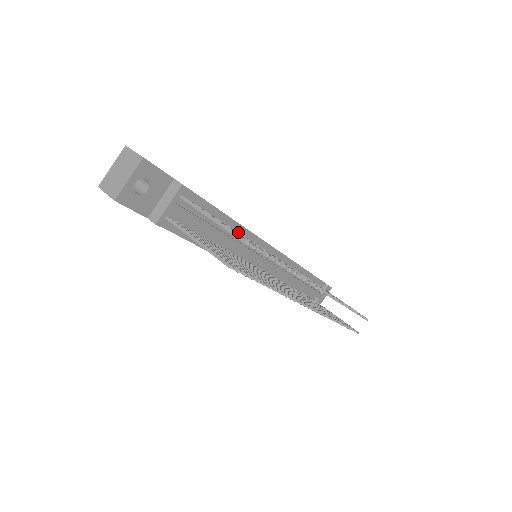
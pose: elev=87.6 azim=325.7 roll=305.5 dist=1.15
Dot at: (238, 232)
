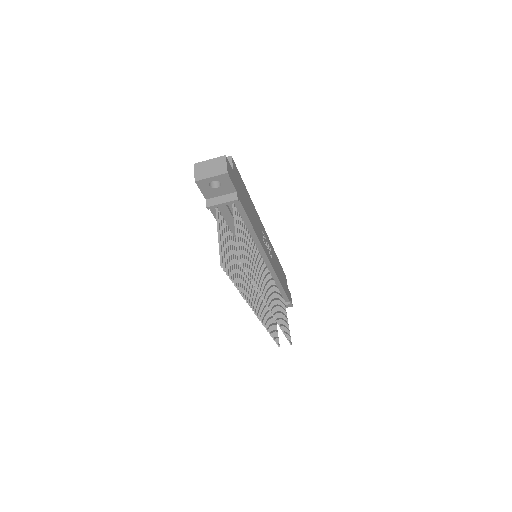
Dot at: (252, 240)
